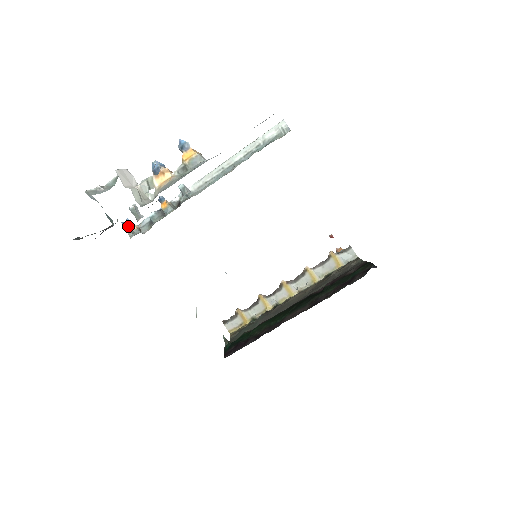
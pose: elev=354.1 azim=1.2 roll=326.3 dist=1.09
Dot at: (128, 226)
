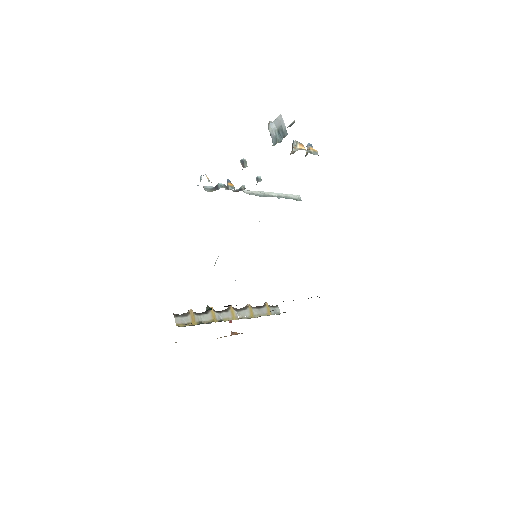
Dot at: occluded
